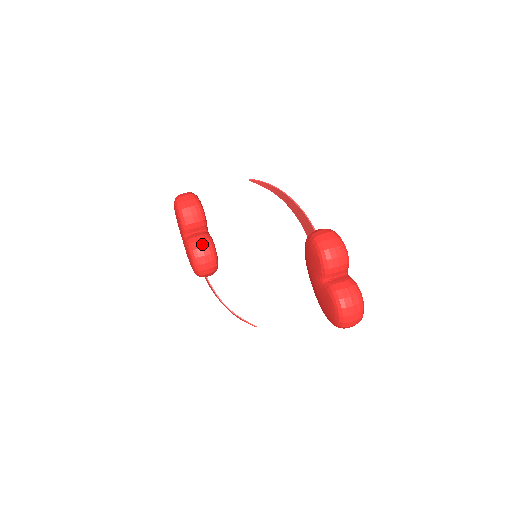
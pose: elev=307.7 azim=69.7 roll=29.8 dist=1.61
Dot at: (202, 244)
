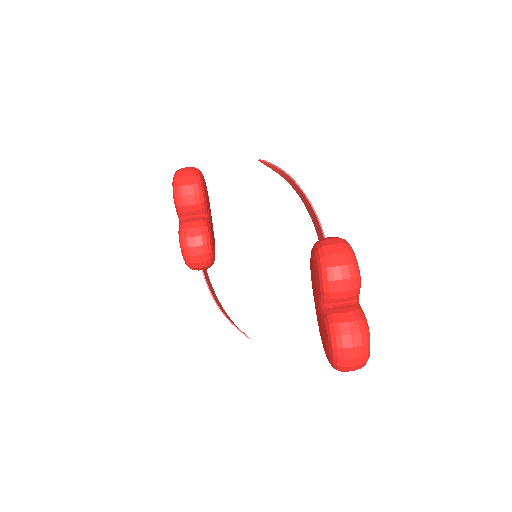
Dot at: (194, 232)
